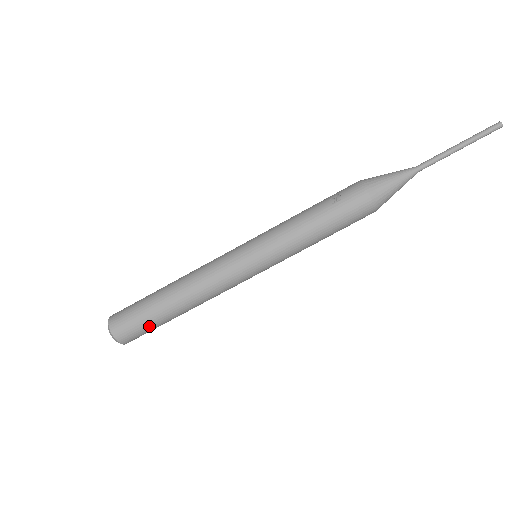
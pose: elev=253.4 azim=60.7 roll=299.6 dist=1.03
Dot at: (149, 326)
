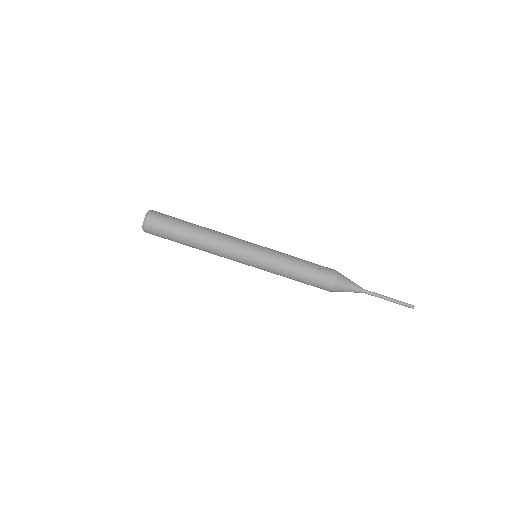
Dot at: (169, 236)
